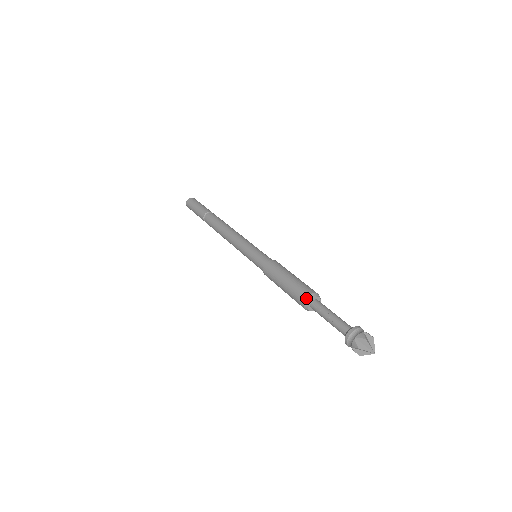
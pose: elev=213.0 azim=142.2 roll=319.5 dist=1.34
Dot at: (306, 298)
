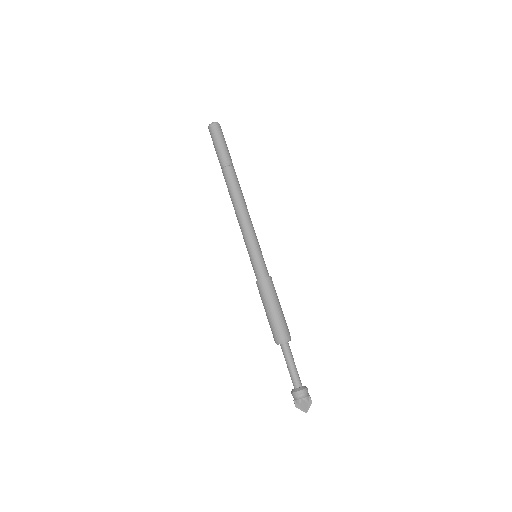
Dot at: (276, 342)
